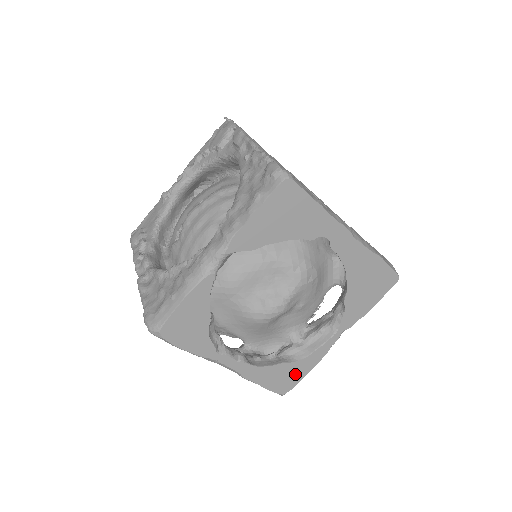
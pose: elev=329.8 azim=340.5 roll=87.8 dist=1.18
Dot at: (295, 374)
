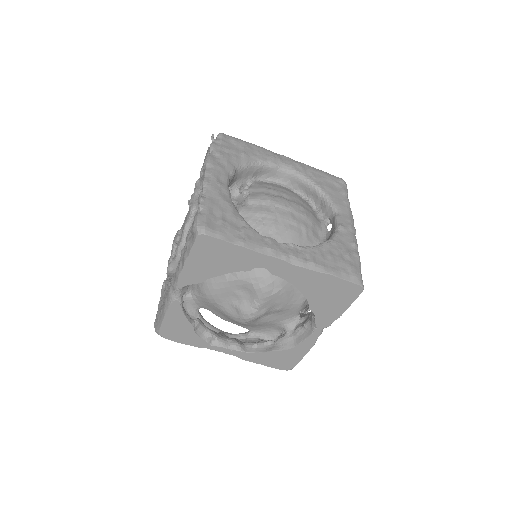
Dot at: (290, 358)
